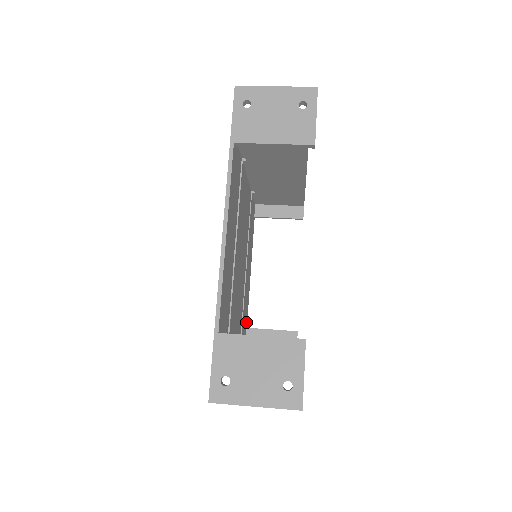
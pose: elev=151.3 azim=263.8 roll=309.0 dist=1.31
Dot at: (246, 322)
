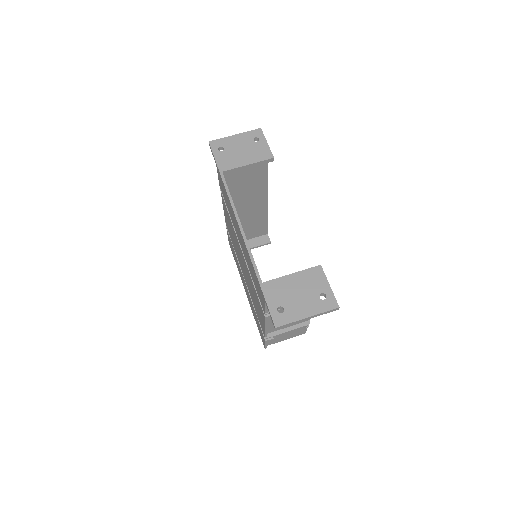
Dot at: occluded
